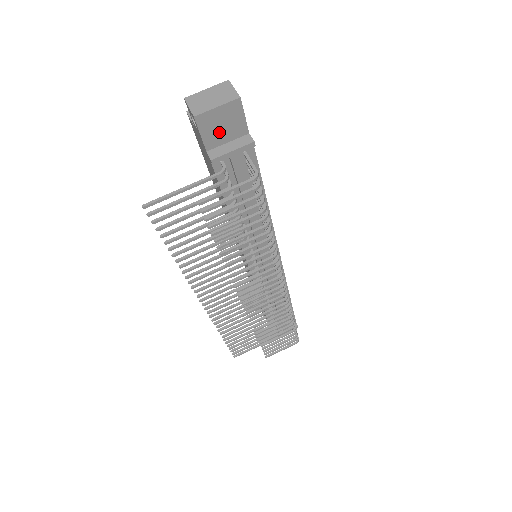
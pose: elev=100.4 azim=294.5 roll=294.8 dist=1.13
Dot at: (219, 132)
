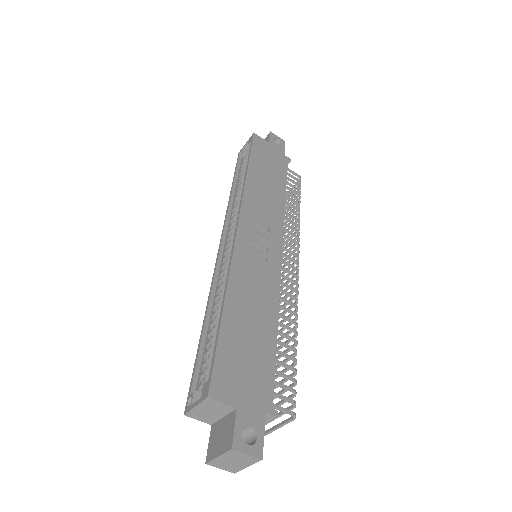
Dot at: occluded
